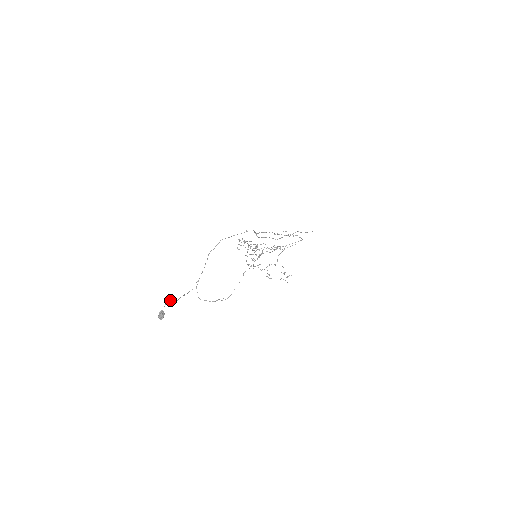
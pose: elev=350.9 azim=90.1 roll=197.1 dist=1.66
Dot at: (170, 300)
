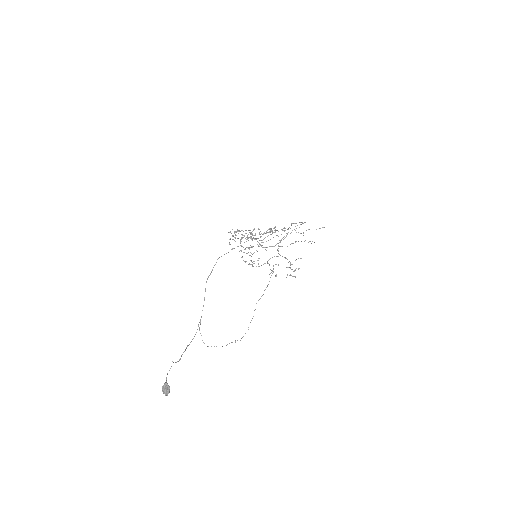
Dot at: occluded
